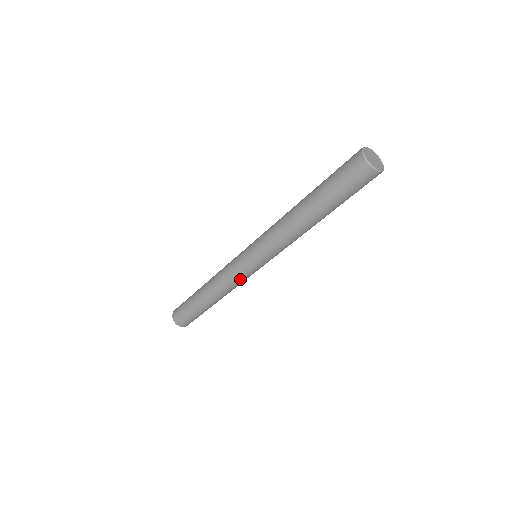
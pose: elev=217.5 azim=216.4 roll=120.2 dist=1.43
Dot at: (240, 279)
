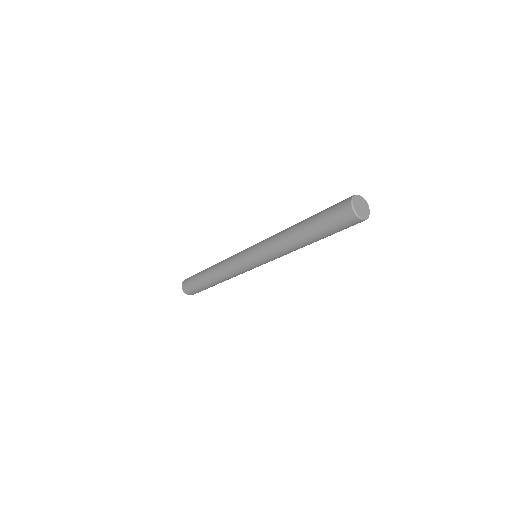
Dot at: (241, 272)
